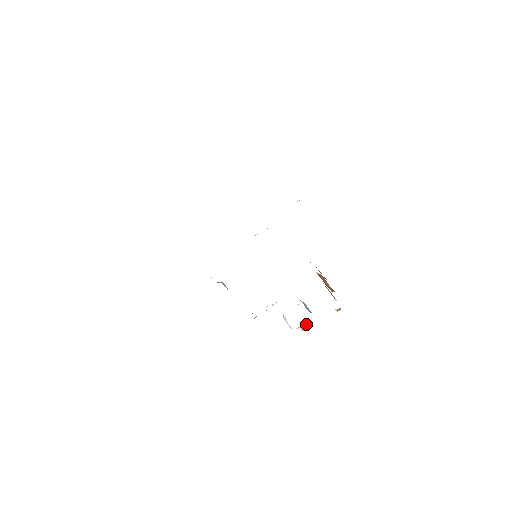
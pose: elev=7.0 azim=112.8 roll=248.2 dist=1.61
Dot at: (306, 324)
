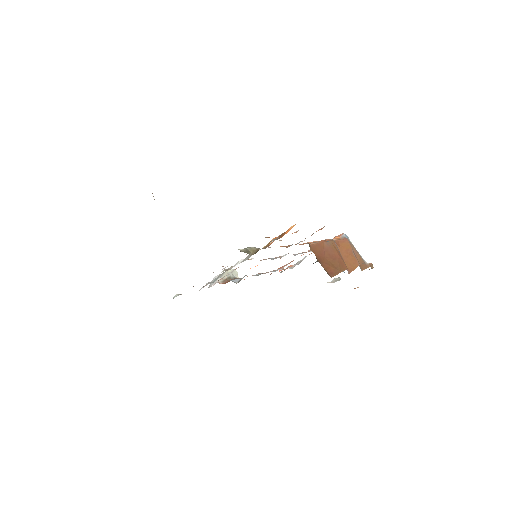
Dot at: (336, 278)
